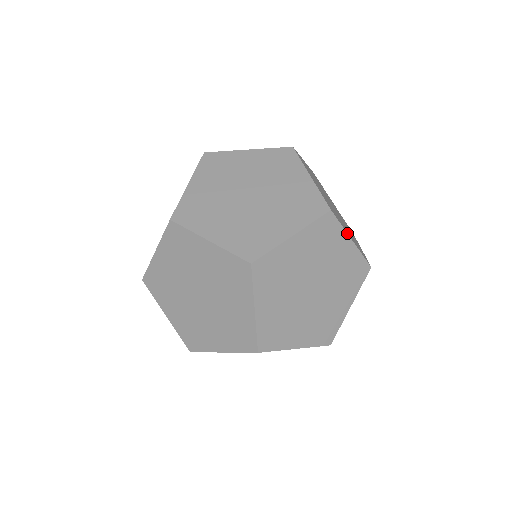
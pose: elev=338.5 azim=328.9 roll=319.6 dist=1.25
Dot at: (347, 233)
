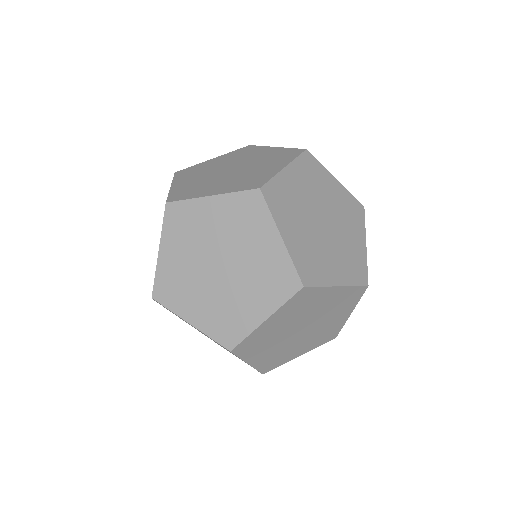
Dot at: occluded
